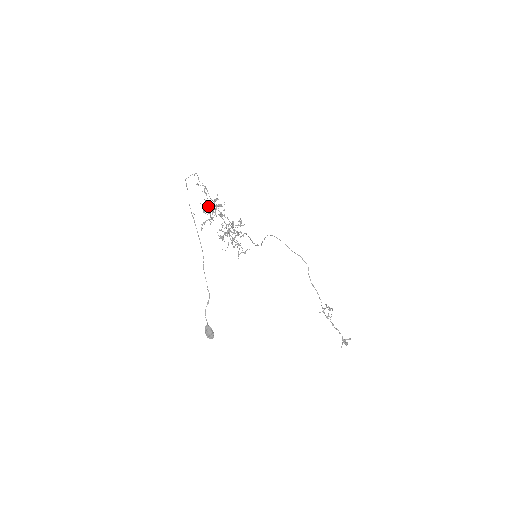
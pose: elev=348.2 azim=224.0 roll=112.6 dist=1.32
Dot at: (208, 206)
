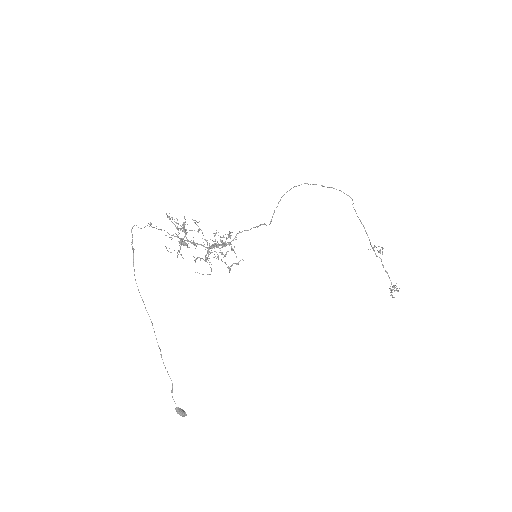
Dot at: occluded
